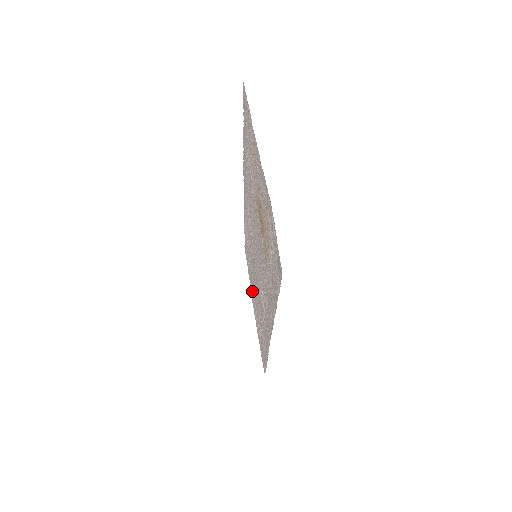
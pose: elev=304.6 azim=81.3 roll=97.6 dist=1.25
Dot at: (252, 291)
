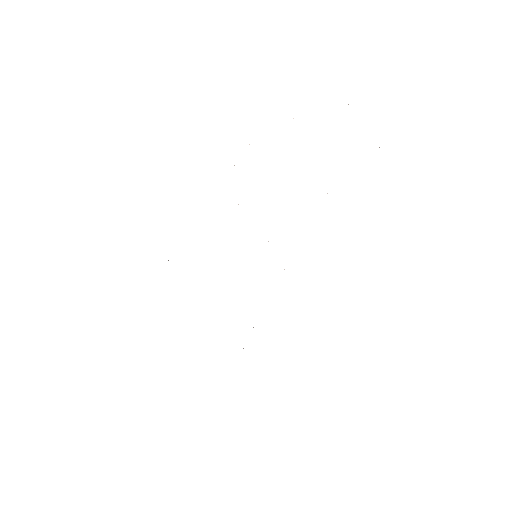
Dot at: occluded
